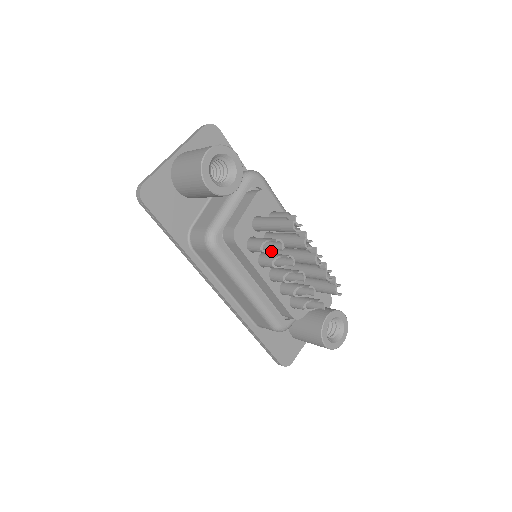
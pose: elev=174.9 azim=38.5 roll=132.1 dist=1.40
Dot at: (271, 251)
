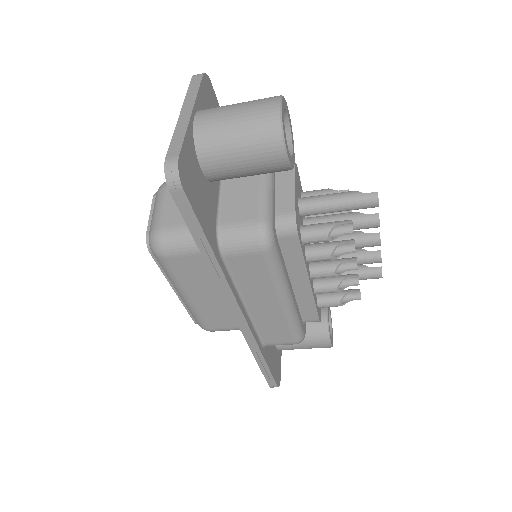
Dot at: (335, 238)
